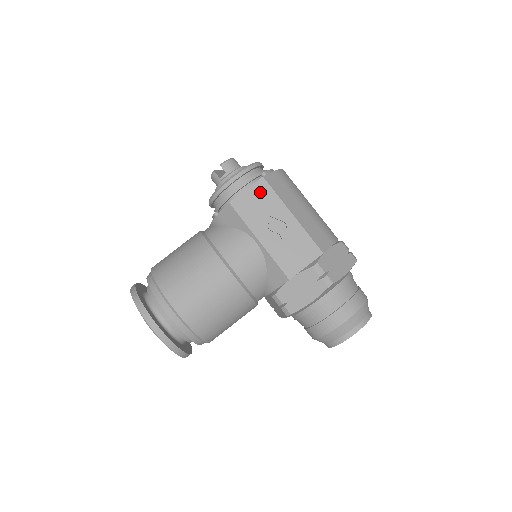
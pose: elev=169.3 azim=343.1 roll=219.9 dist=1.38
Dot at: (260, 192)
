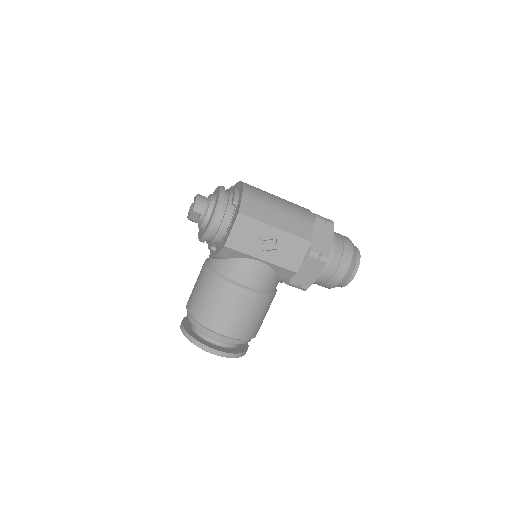
Dot at: (243, 225)
